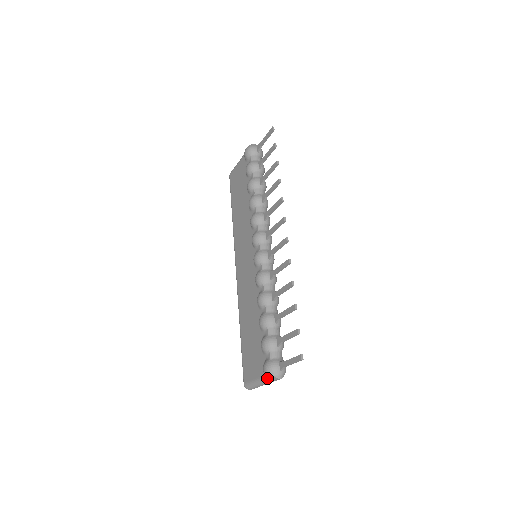
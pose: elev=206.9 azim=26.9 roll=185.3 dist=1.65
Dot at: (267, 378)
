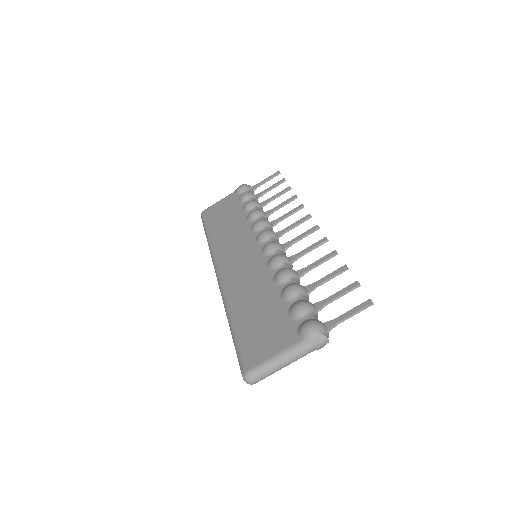
Dot at: (306, 341)
